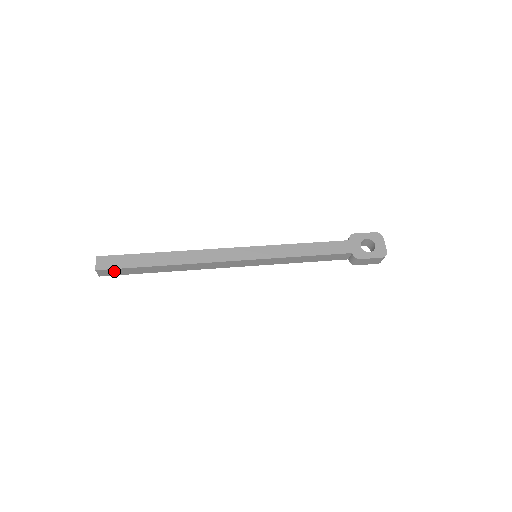
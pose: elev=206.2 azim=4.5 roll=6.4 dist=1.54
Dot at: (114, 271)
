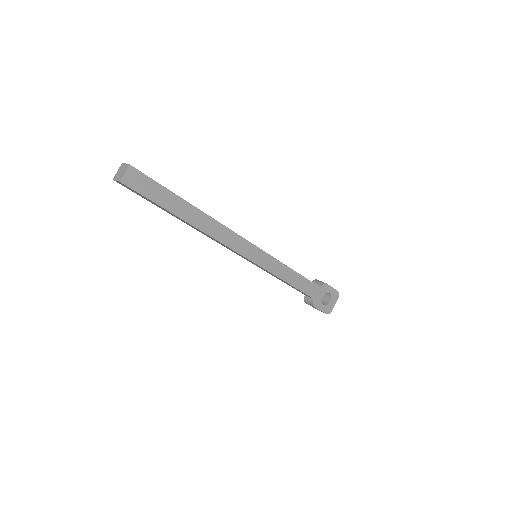
Dot at: (135, 191)
